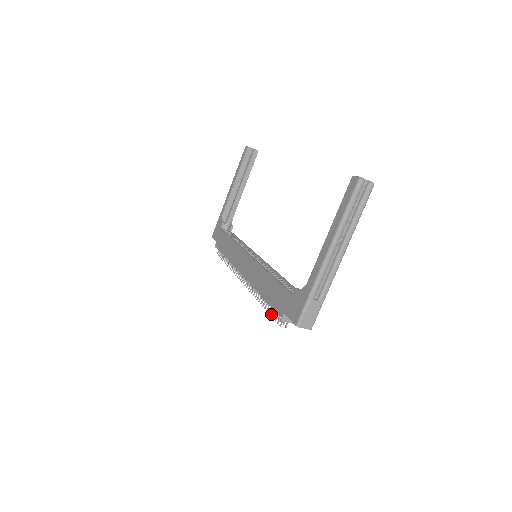
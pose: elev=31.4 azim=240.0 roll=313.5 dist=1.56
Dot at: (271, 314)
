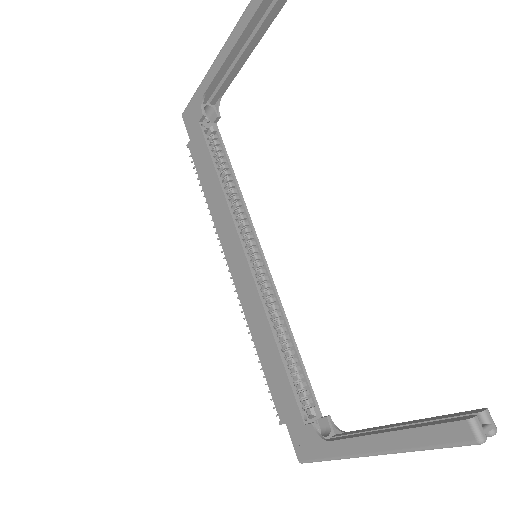
Dot at: occluded
